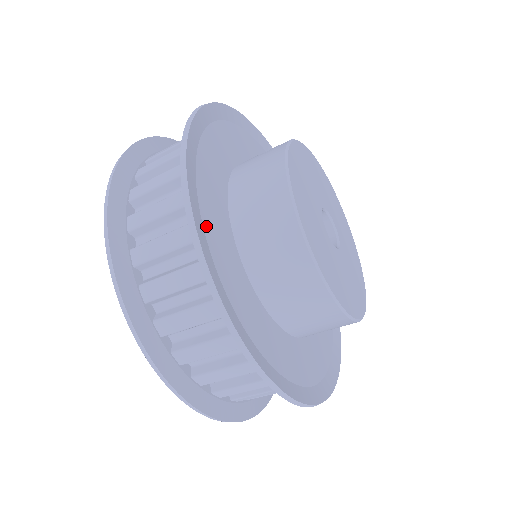
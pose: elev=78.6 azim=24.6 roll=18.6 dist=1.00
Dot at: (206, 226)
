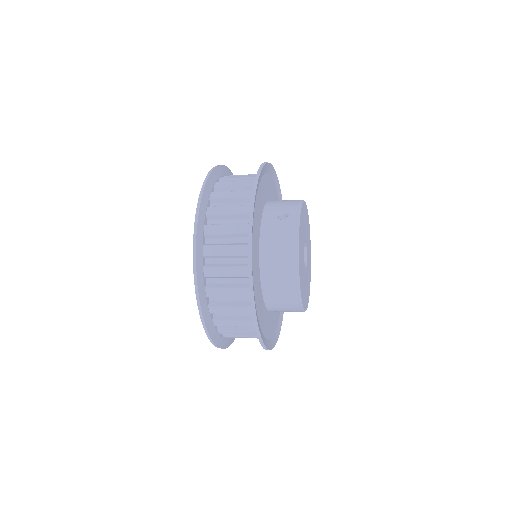
Dot at: (255, 291)
